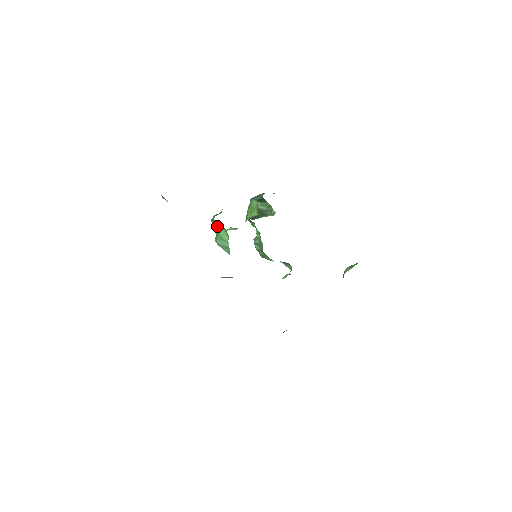
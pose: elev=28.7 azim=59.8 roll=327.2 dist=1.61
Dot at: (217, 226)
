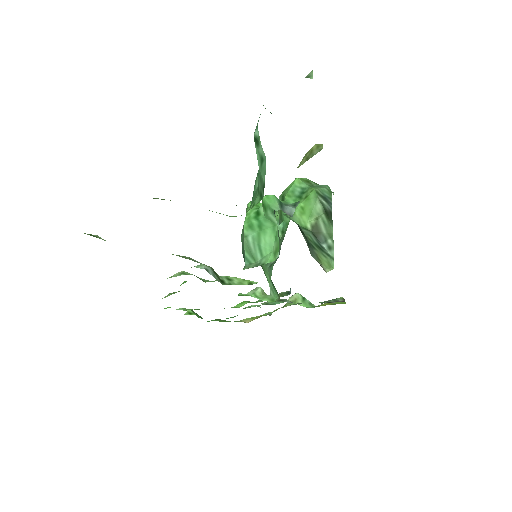
Dot at: (267, 219)
